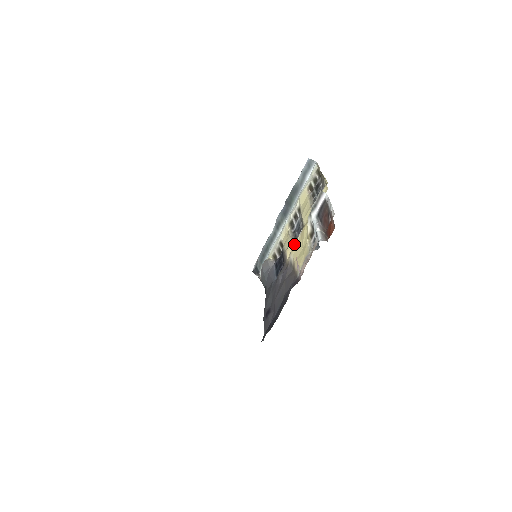
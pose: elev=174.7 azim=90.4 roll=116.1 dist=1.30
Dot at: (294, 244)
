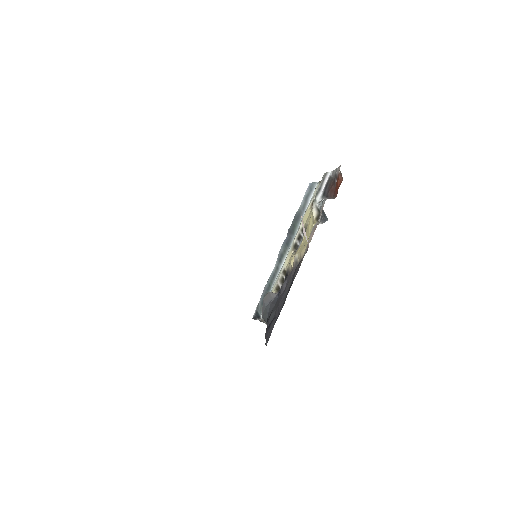
Dot at: (299, 246)
